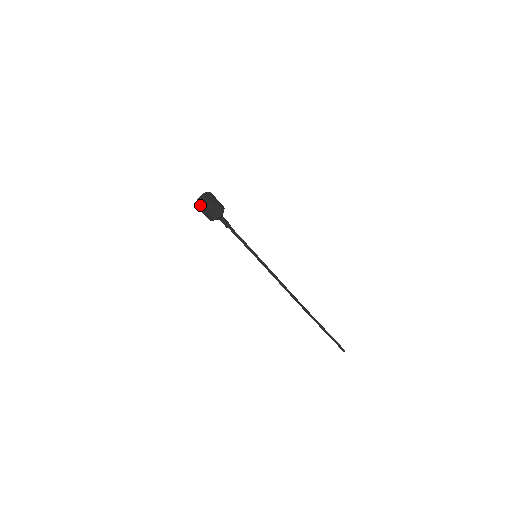
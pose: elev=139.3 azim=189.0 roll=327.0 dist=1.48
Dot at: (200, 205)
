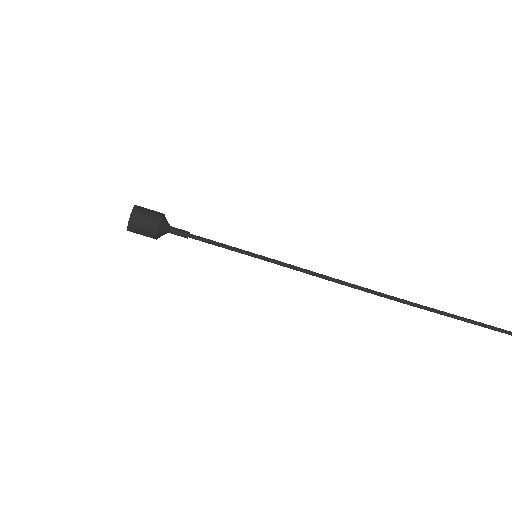
Dot at: occluded
